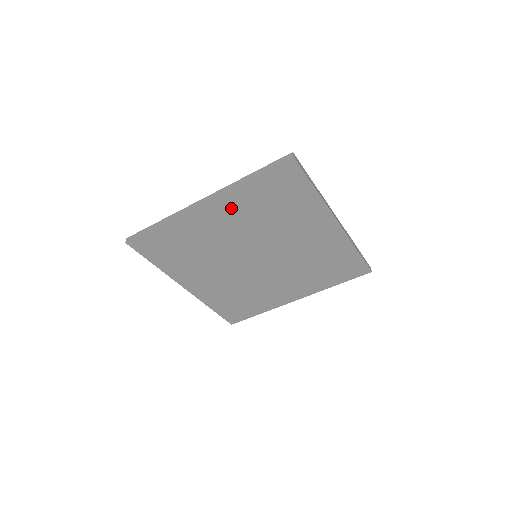
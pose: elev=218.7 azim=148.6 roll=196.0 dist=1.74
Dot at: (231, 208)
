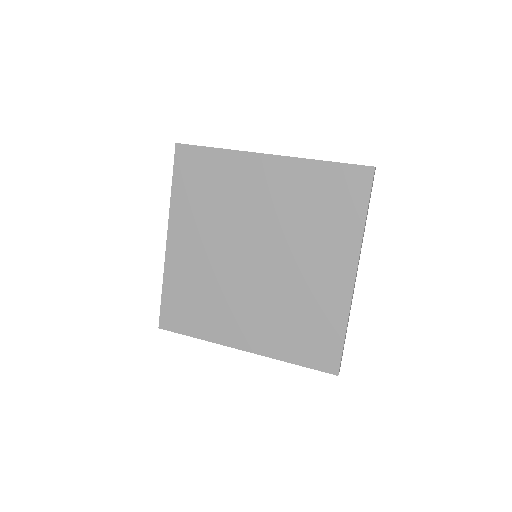
Dot at: (285, 179)
